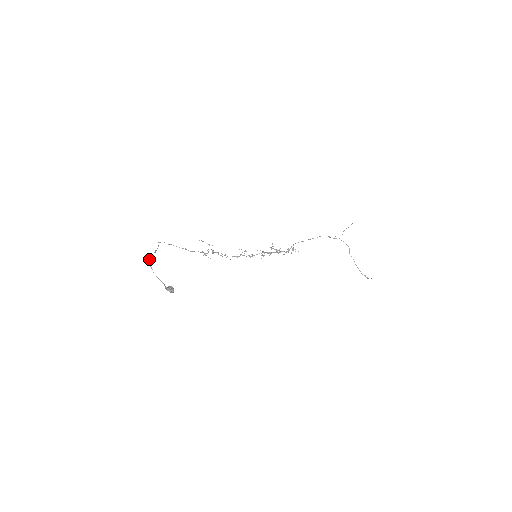
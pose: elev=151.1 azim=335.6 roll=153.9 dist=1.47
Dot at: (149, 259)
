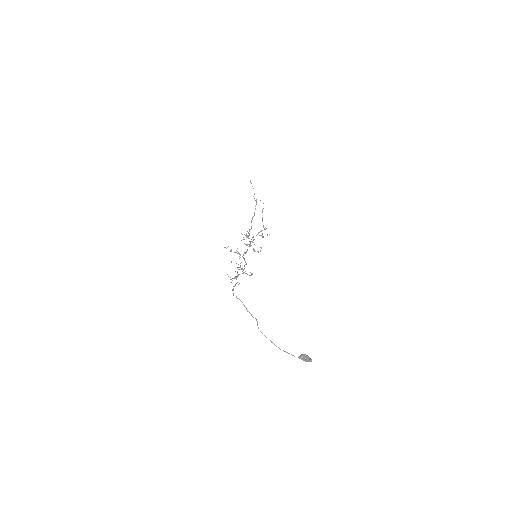
Dot at: occluded
